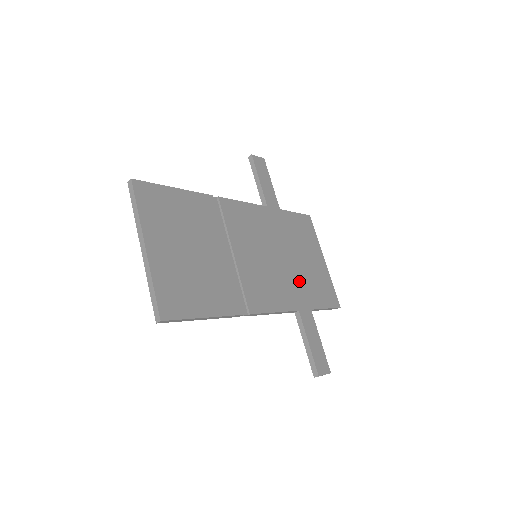
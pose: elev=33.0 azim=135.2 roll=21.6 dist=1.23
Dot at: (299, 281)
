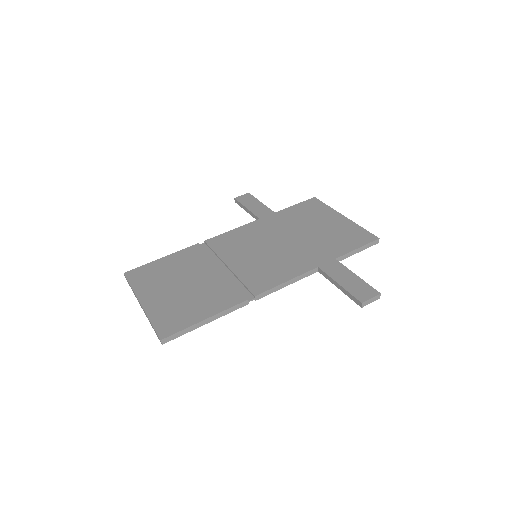
Dot at: (312, 247)
